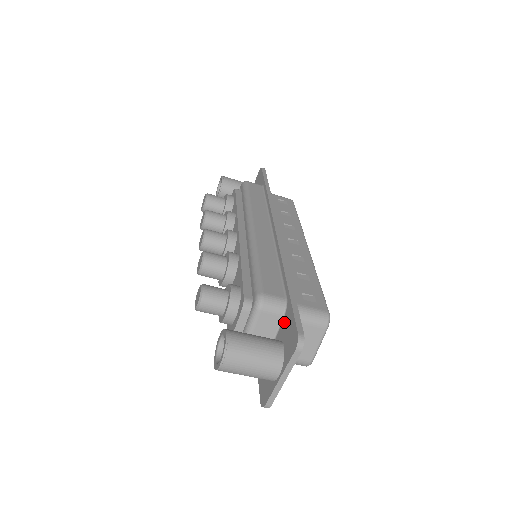
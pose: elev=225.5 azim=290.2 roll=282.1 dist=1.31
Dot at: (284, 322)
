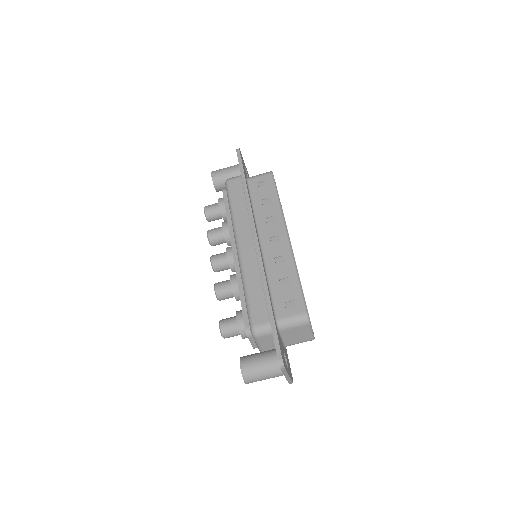
Dot at: occluded
